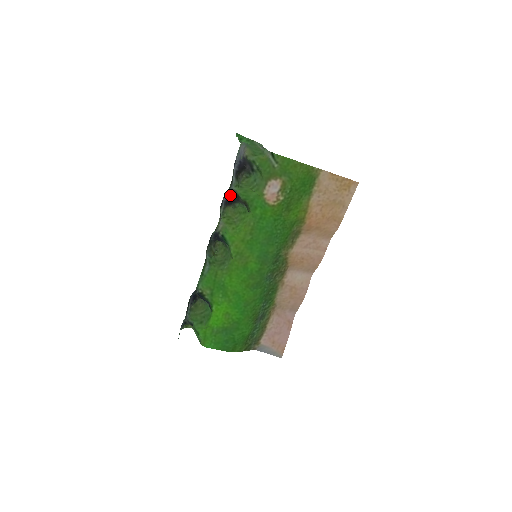
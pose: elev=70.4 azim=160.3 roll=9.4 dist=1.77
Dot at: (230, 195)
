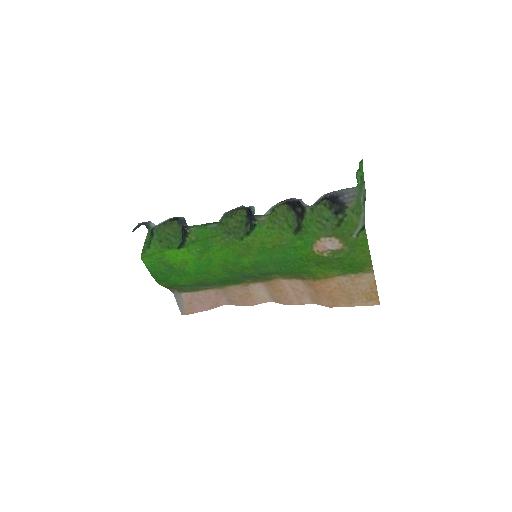
Dot at: (298, 204)
